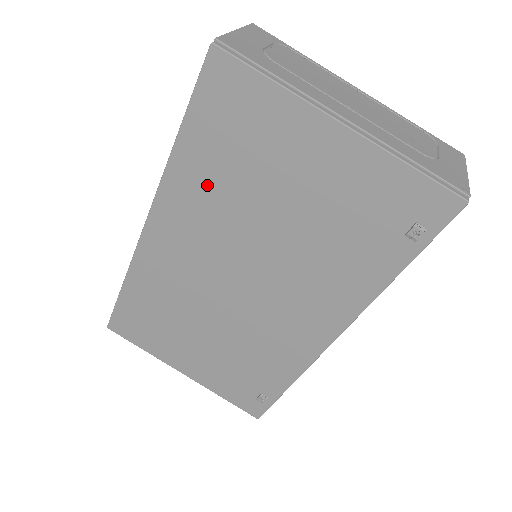
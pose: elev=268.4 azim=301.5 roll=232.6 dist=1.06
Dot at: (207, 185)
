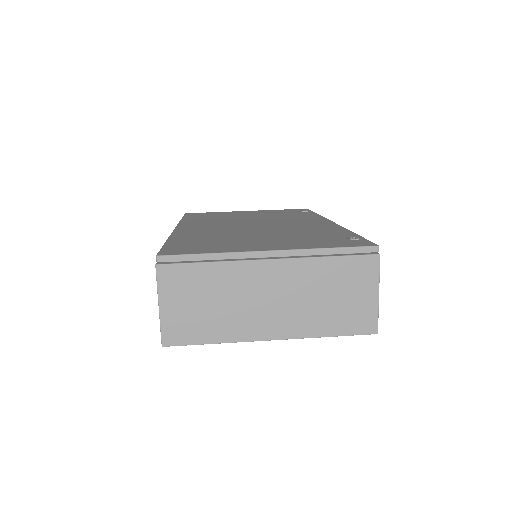
Dot at: (206, 220)
